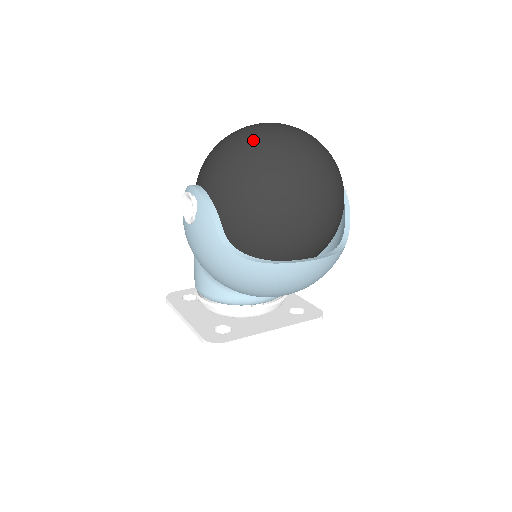
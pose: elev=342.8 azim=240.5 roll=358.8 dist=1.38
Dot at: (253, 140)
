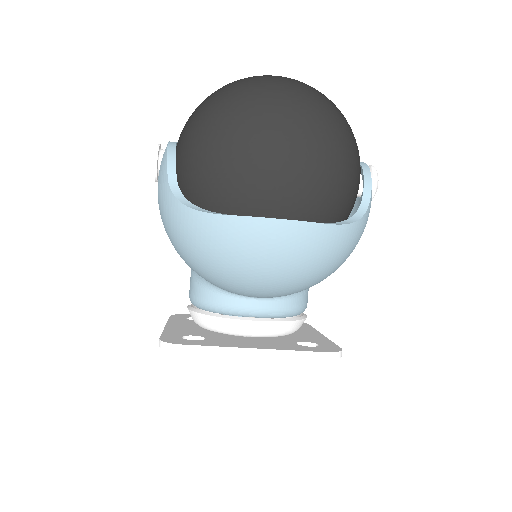
Dot at: (232, 82)
